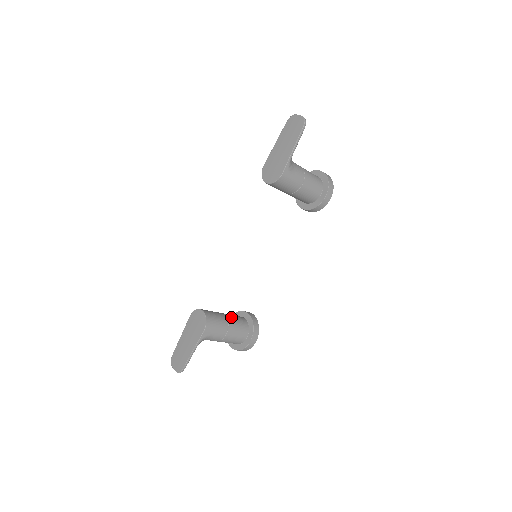
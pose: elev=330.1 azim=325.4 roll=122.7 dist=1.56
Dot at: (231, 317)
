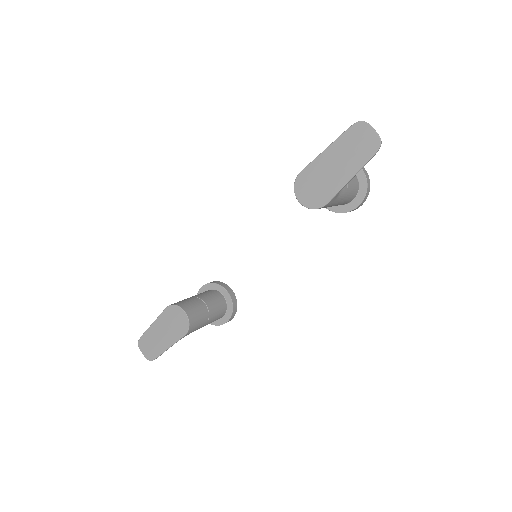
Dot at: (211, 304)
